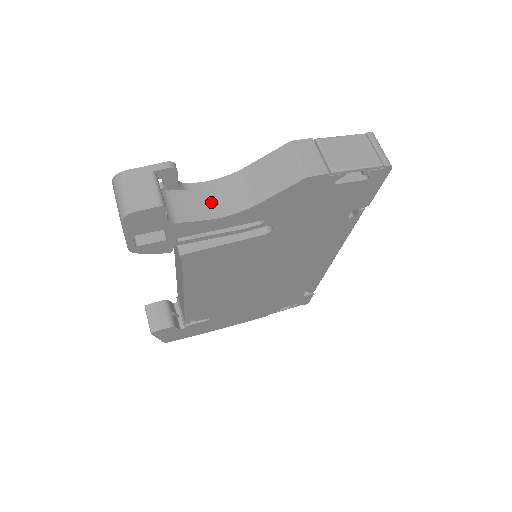
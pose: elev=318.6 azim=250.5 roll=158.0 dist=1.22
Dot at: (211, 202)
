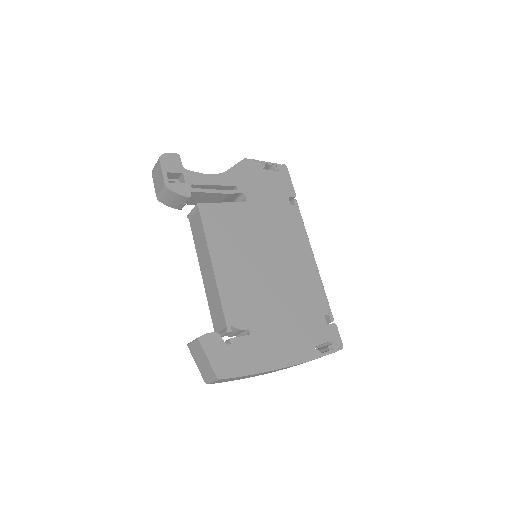
Dot at: occluded
